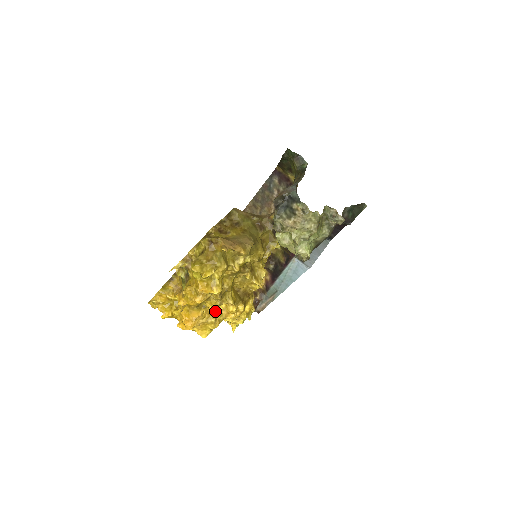
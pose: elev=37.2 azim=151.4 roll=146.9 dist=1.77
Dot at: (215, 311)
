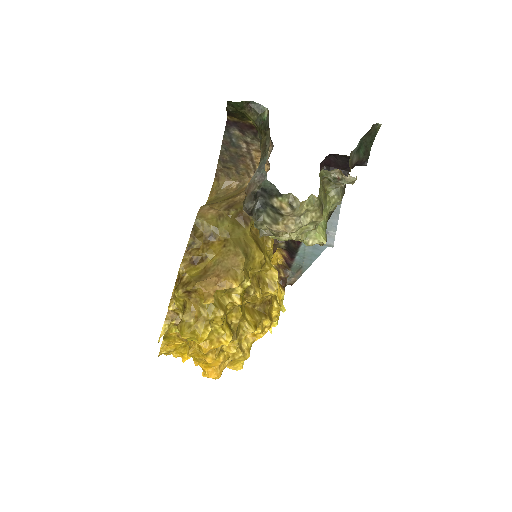
Dot at: occluded
